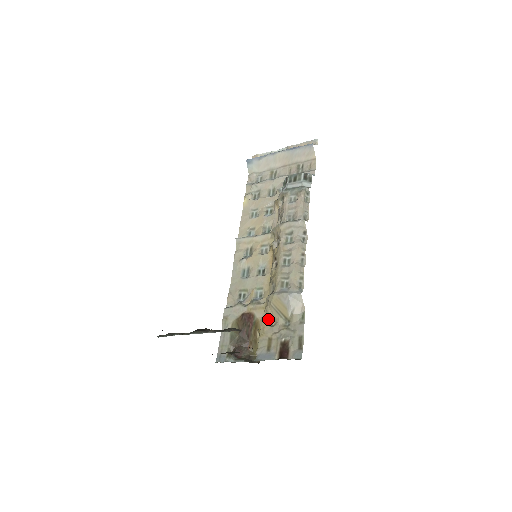
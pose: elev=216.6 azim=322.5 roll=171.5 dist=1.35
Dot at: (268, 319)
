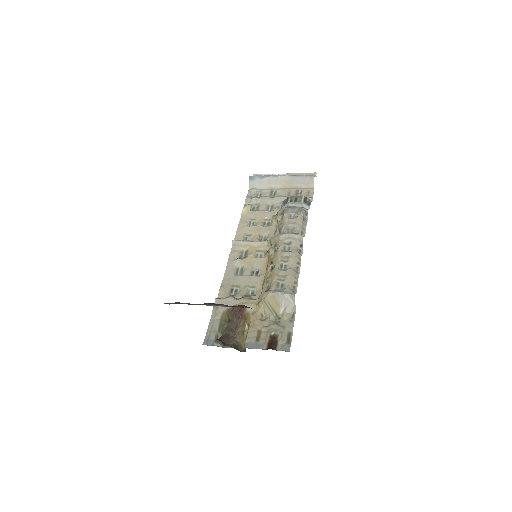
Dot at: (259, 314)
